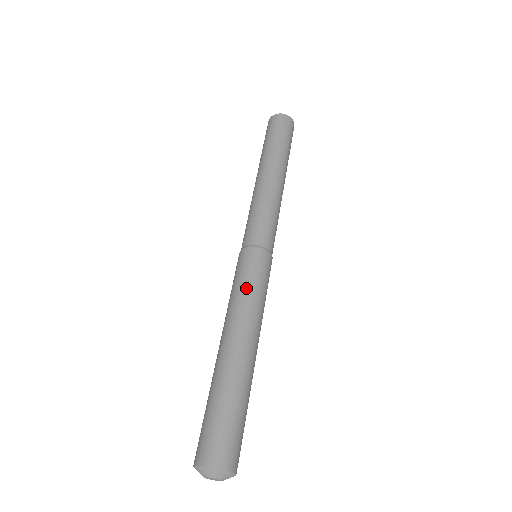
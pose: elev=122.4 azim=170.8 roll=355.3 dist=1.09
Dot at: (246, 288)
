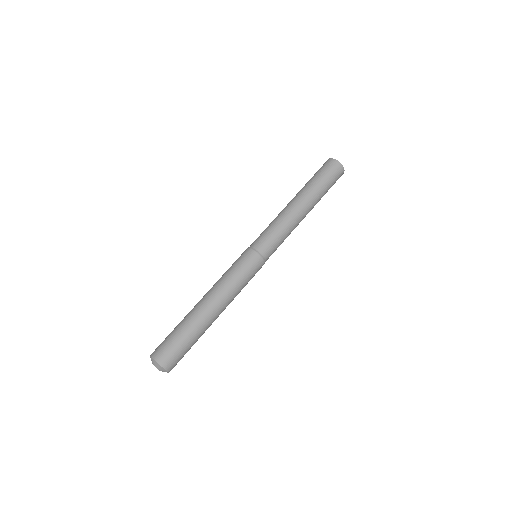
Dot at: (227, 271)
